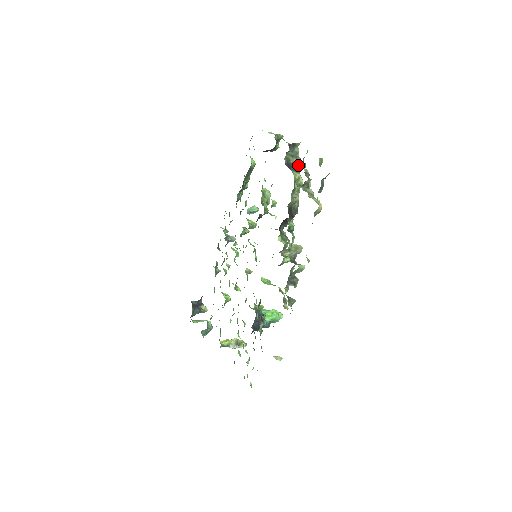
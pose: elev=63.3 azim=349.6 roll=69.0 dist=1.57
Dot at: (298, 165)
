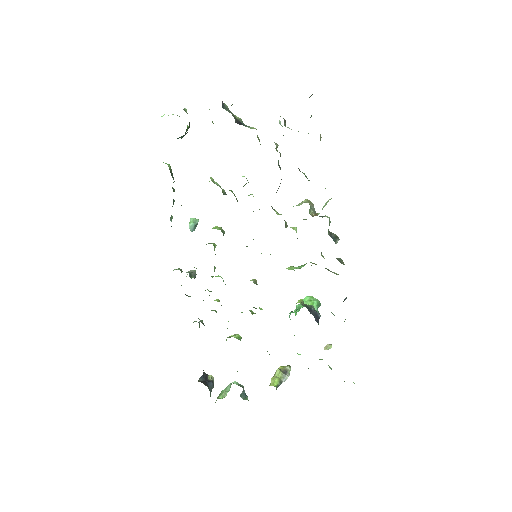
Dot at: (241, 120)
